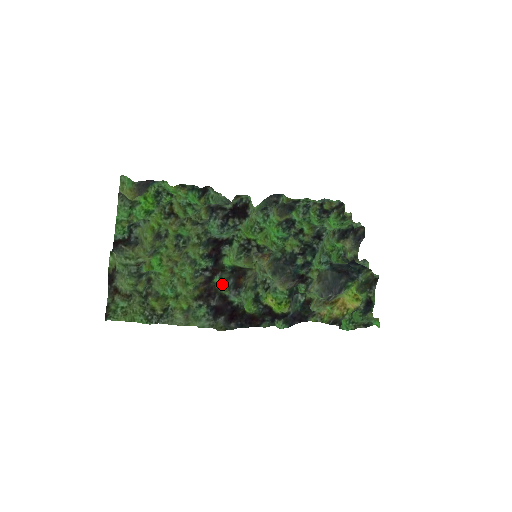
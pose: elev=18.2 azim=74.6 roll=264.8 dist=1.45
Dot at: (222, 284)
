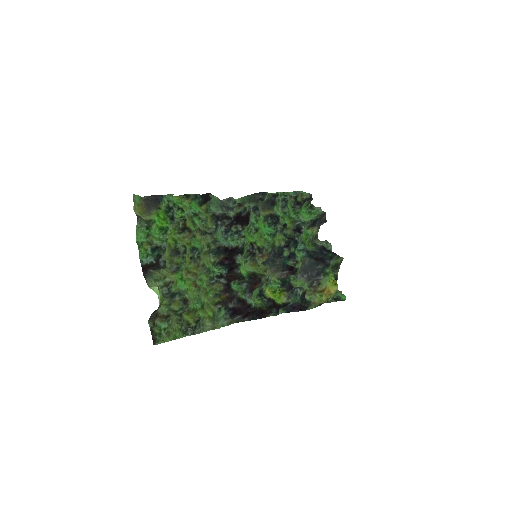
Dot at: (235, 287)
